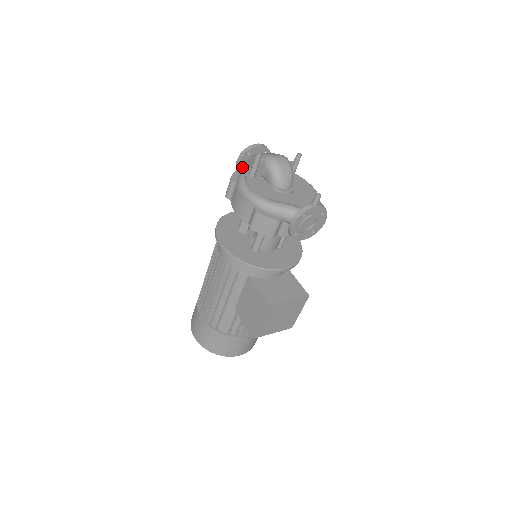
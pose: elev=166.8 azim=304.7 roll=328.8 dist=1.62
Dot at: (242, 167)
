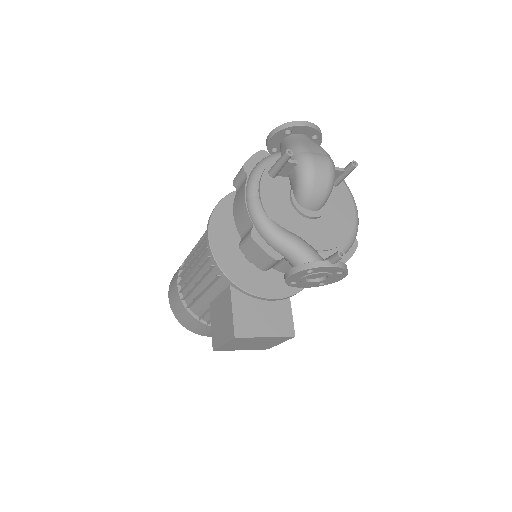
Dot at: (274, 144)
